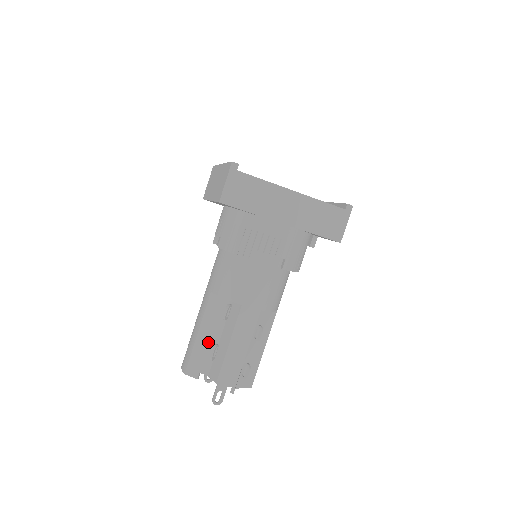
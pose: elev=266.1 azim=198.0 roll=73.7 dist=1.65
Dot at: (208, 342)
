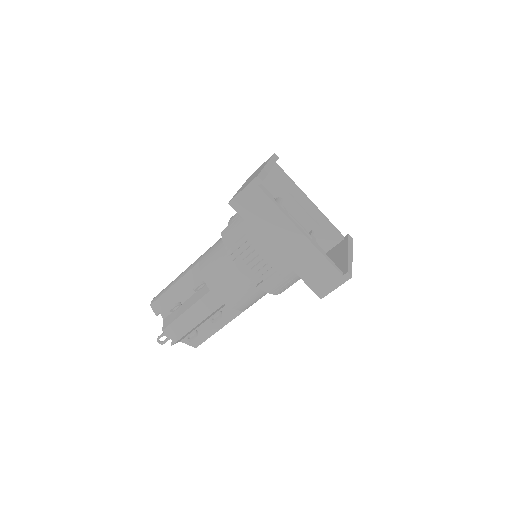
Dot at: (177, 296)
